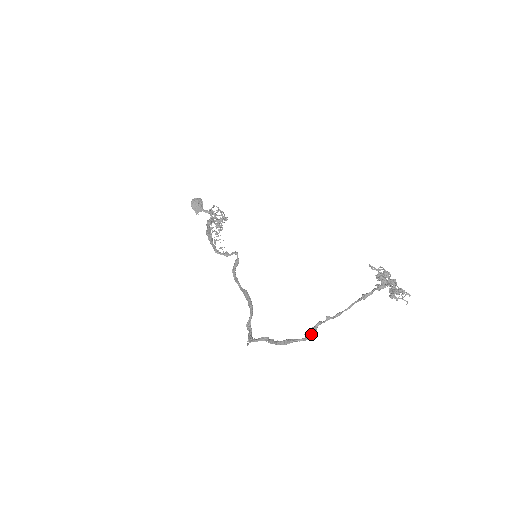
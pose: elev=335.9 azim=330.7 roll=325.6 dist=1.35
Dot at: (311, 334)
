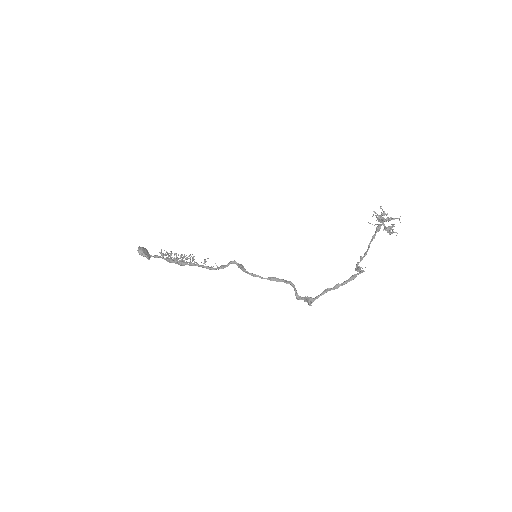
Dot at: occluded
